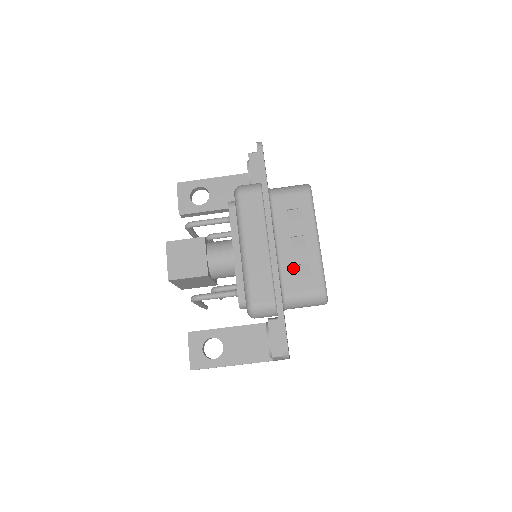
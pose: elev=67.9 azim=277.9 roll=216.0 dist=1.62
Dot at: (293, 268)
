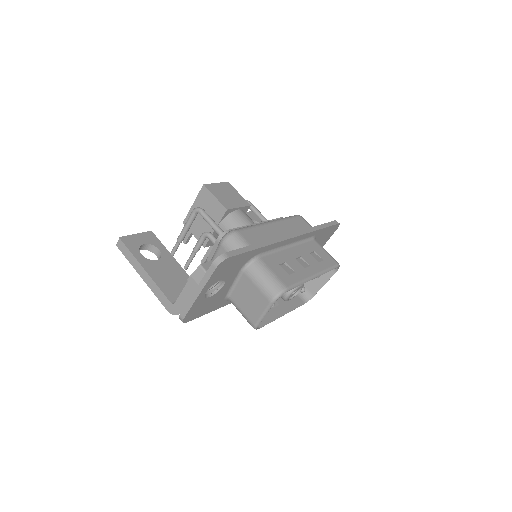
Dot at: (283, 261)
